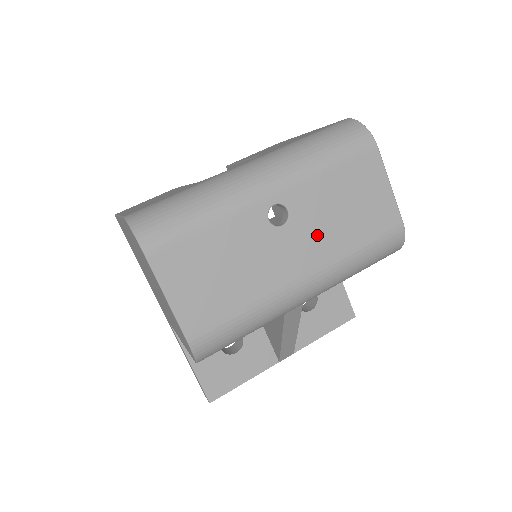
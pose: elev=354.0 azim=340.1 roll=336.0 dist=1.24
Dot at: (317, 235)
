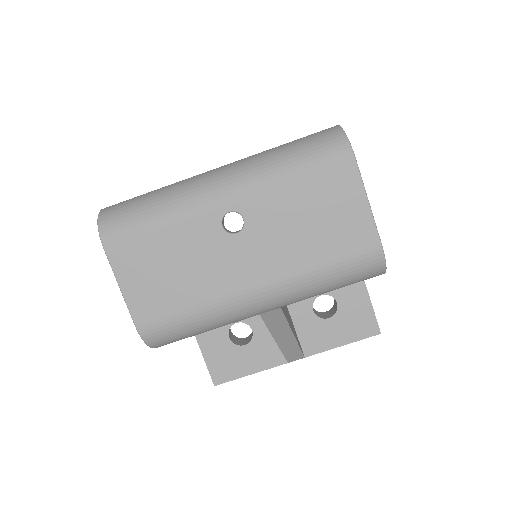
Dot at: (274, 247)
